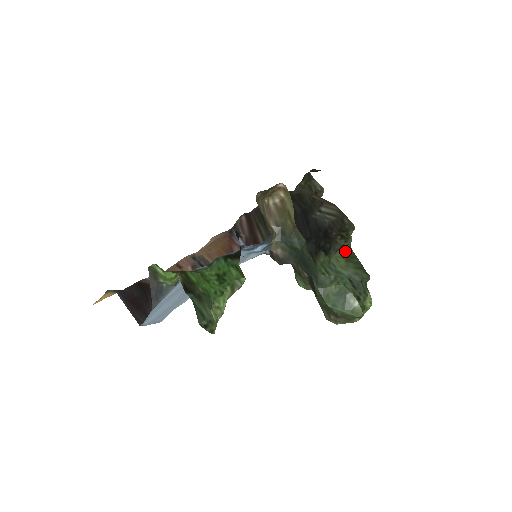
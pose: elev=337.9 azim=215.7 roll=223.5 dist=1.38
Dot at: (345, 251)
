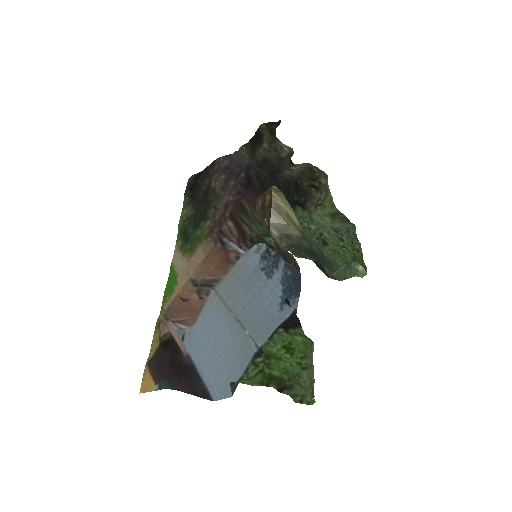
Dot at: (329, 209)
